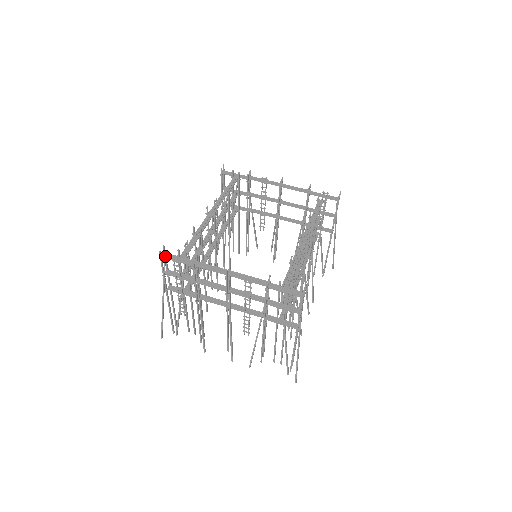
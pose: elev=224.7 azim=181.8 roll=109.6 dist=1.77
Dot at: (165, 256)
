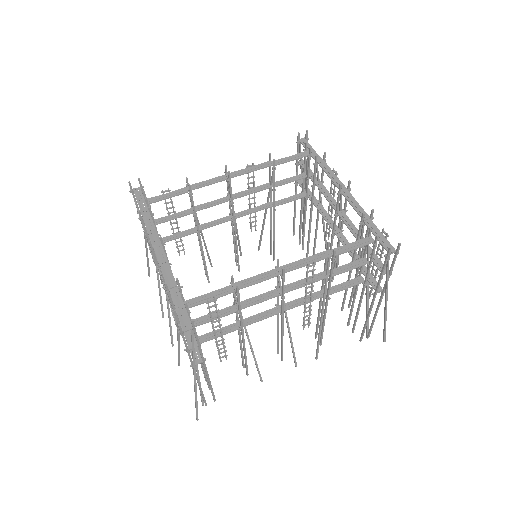
Dot at: (135, 191)
